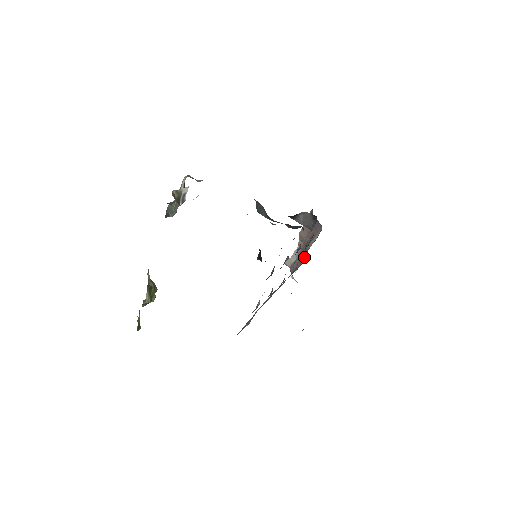
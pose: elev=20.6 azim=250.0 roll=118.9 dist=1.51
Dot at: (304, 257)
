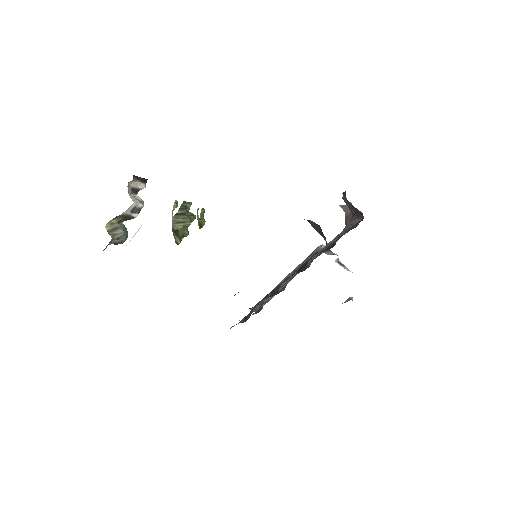
Dot at: occluded
